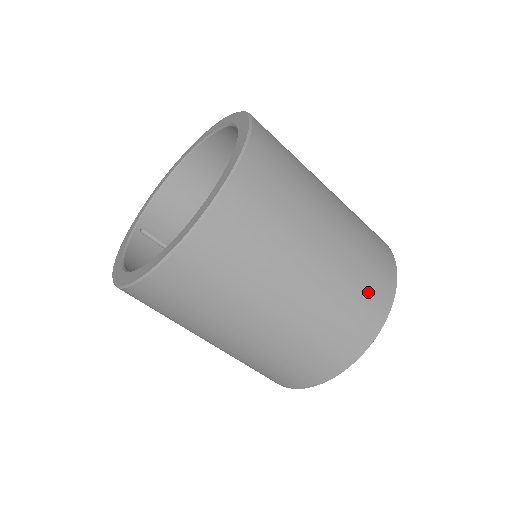
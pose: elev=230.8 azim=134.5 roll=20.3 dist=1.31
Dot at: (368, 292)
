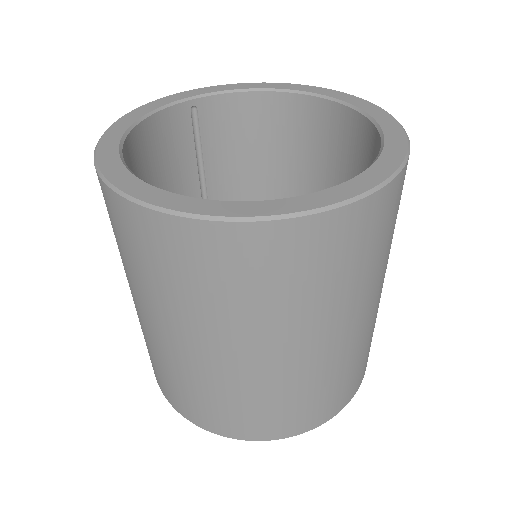
Dot at: (296, 411)
